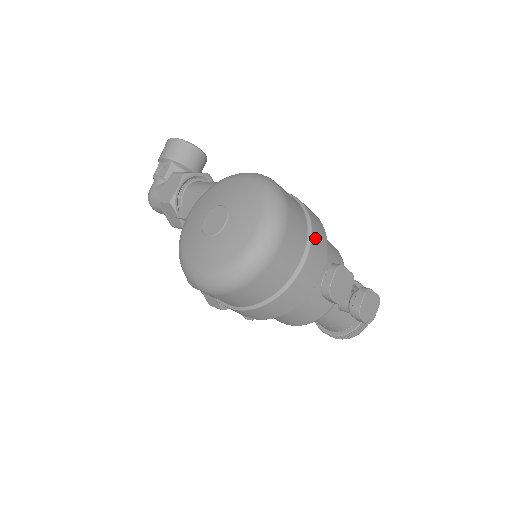
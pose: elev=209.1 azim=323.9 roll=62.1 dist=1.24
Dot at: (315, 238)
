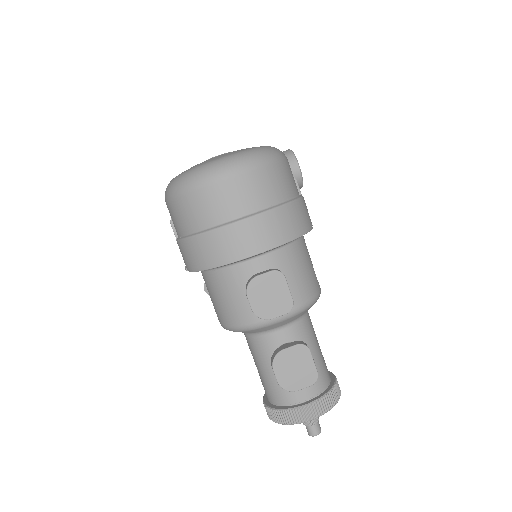
Dot at: (271, 218)
